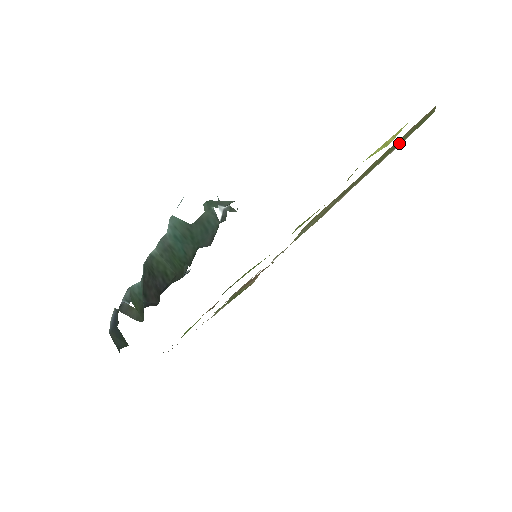
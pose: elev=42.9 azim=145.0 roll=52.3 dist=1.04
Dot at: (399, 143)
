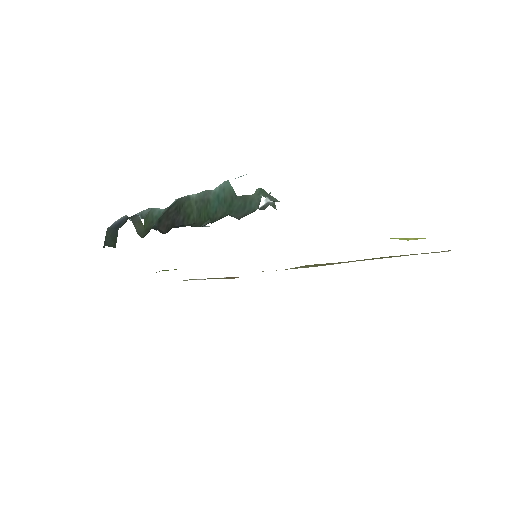
Dot at: occluded
